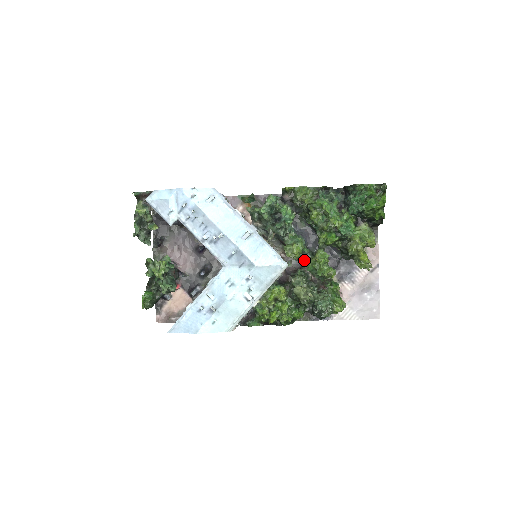
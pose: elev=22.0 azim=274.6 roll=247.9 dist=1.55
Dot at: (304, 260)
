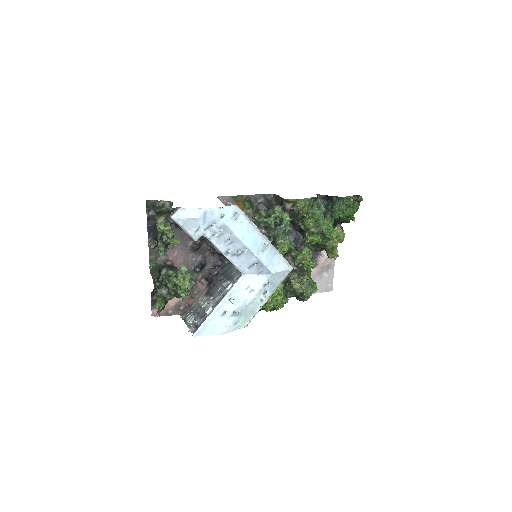
Dot at: (288, 254)
